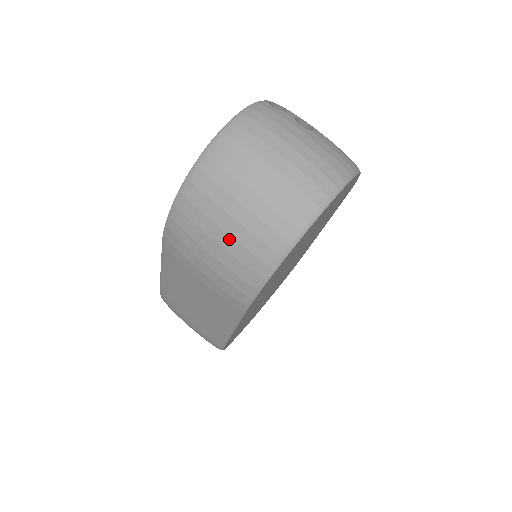
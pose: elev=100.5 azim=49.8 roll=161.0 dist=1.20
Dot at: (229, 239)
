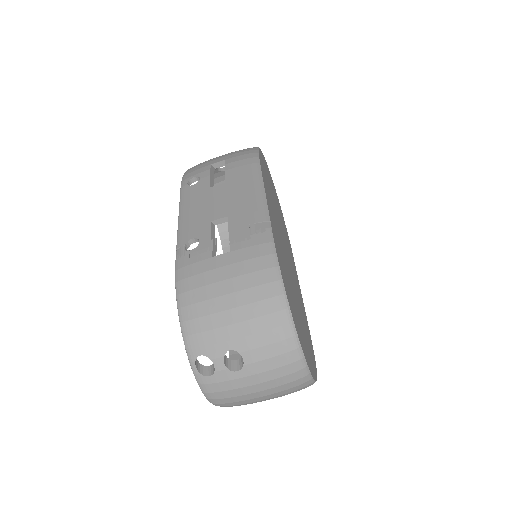
Dot at: occluded
